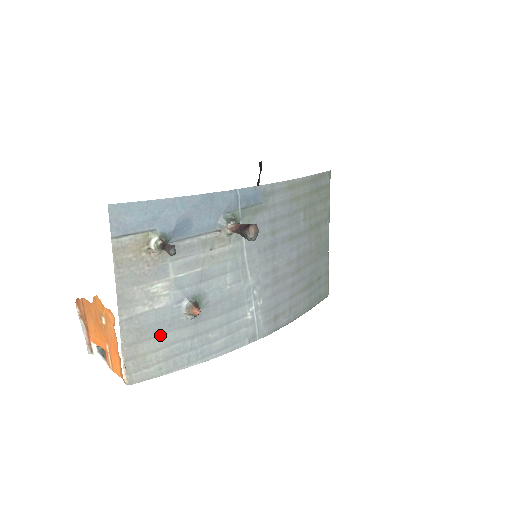
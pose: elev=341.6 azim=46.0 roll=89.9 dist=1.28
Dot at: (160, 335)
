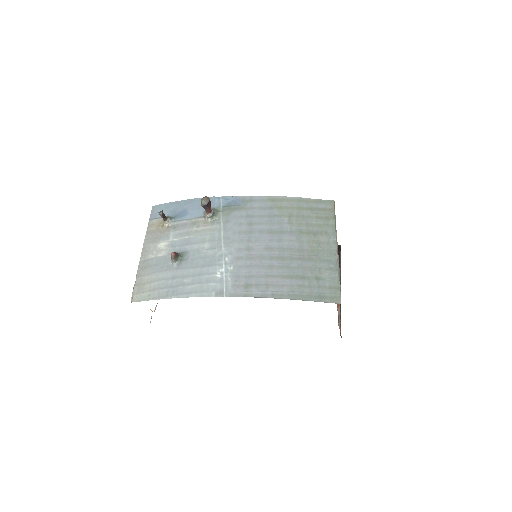
Dot at: (155, 273)
